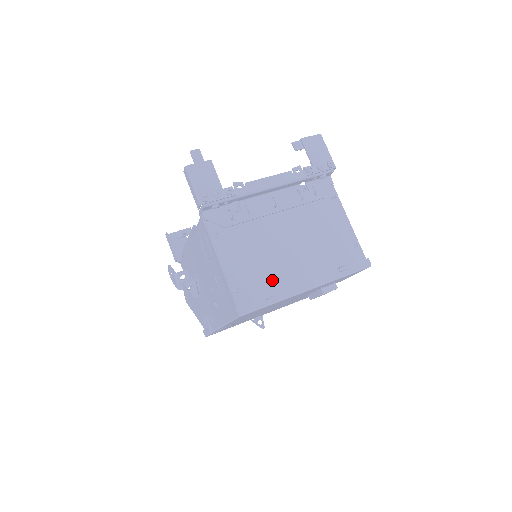
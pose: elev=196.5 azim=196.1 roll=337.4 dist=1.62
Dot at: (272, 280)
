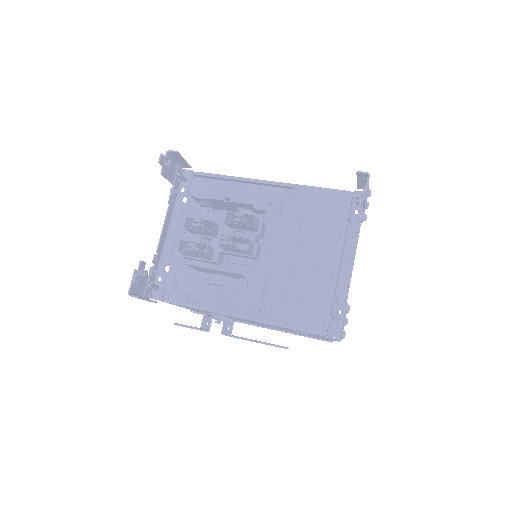
Dot at: occluded
